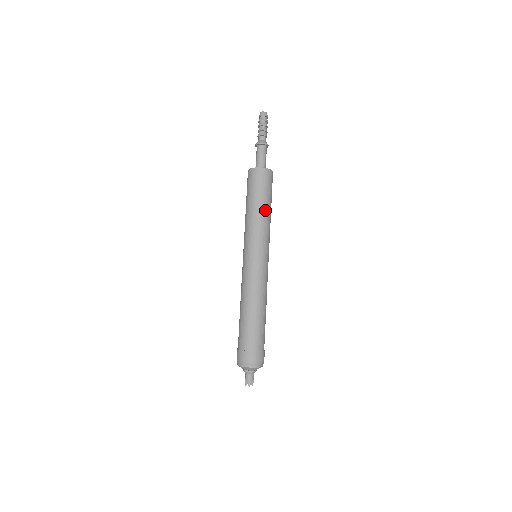
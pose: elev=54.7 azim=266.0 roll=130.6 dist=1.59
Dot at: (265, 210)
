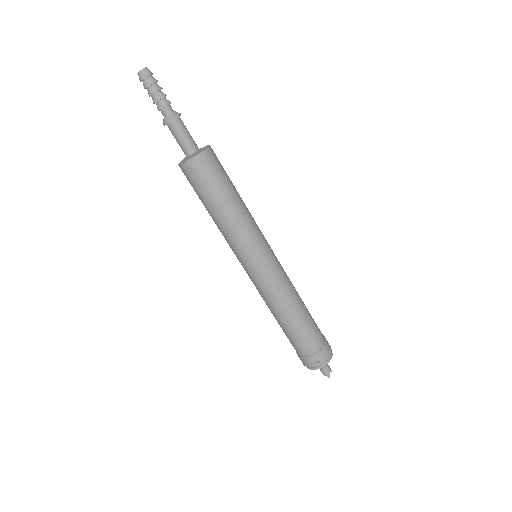
Dot at: (233, 206)
